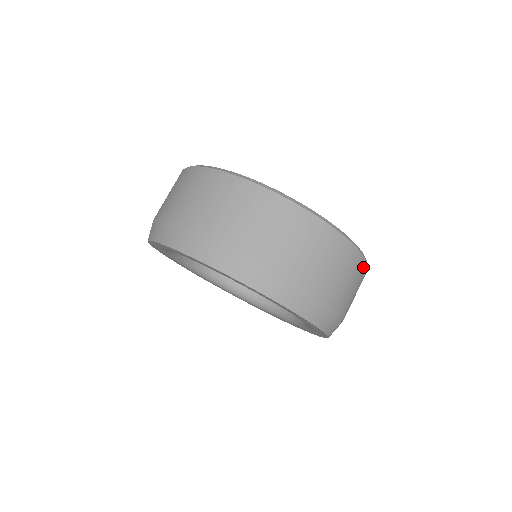
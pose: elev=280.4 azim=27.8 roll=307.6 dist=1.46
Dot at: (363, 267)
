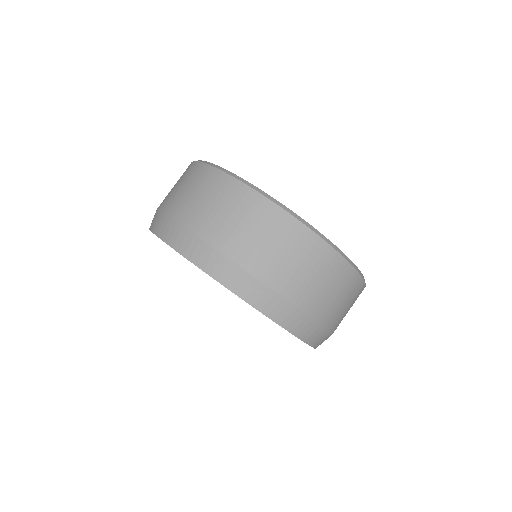
Dot at: (361, 290)
